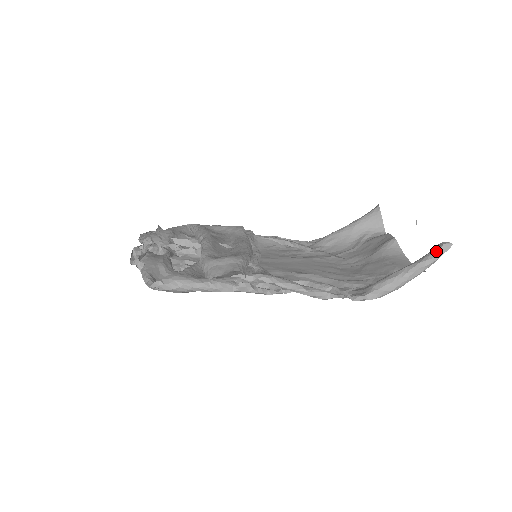
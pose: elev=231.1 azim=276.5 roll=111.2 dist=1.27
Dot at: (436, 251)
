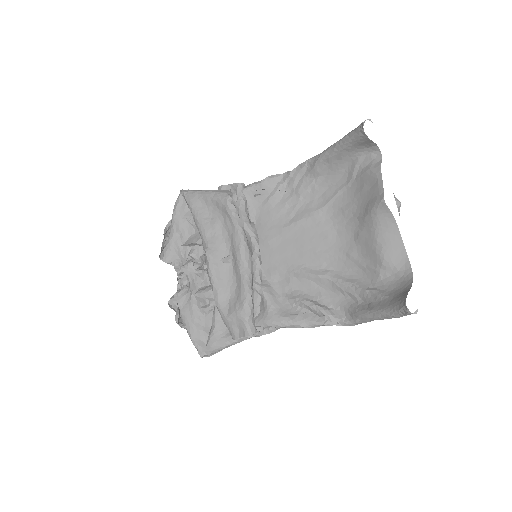
Dot at: (403, 313)
